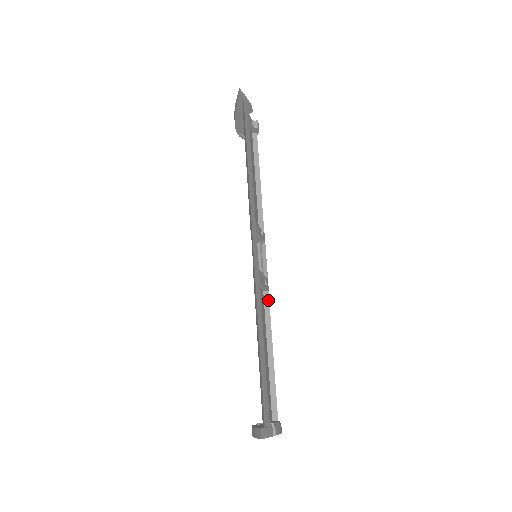
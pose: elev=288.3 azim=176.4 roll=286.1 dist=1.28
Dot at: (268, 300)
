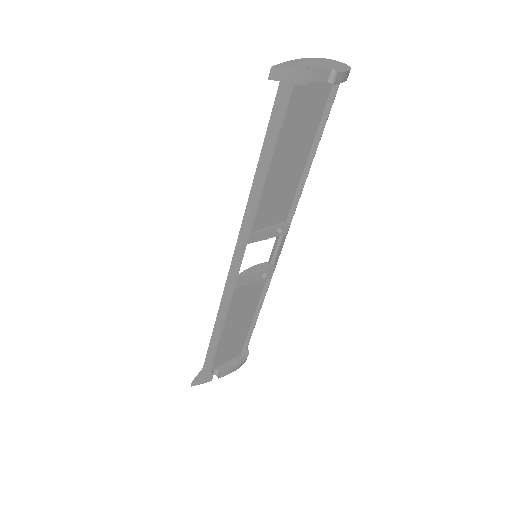
Dot at: (269, 283)
